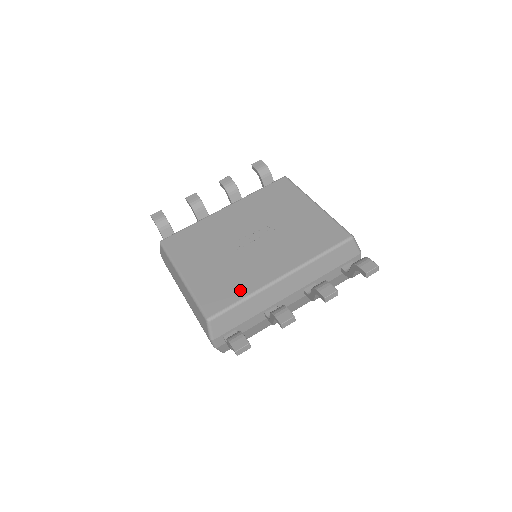
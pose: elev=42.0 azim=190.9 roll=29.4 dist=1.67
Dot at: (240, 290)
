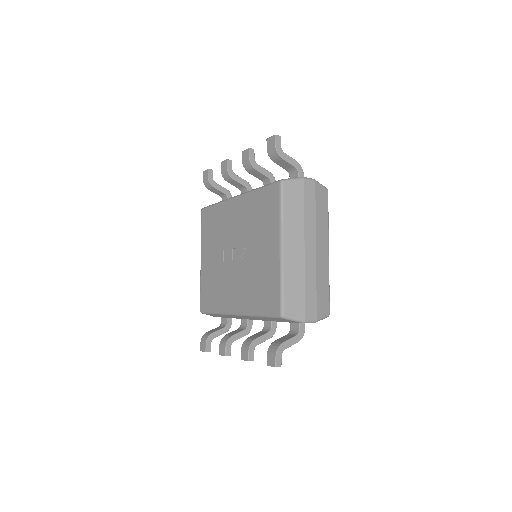
Dot at: (215, 303)
